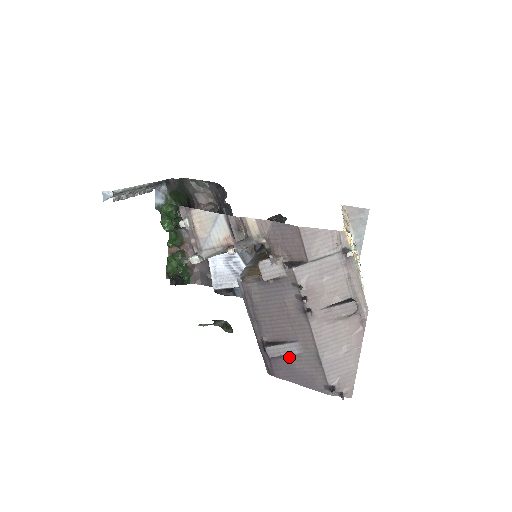
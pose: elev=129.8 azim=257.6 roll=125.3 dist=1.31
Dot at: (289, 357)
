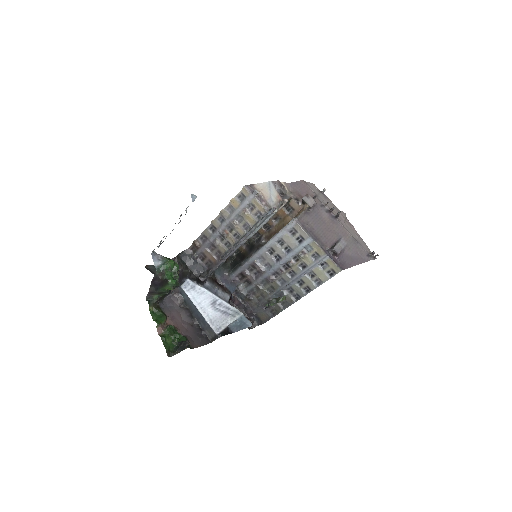
Dot at: (344, 251)
